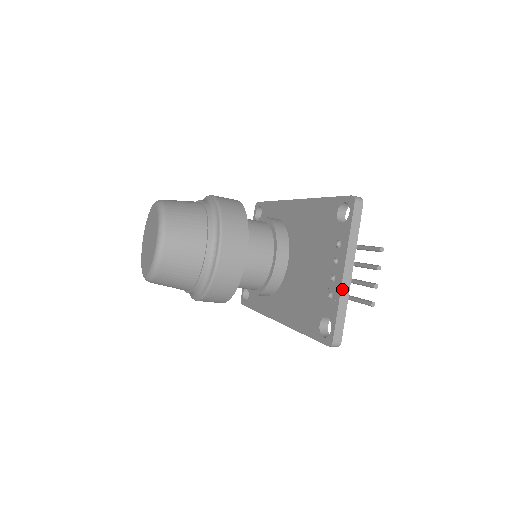
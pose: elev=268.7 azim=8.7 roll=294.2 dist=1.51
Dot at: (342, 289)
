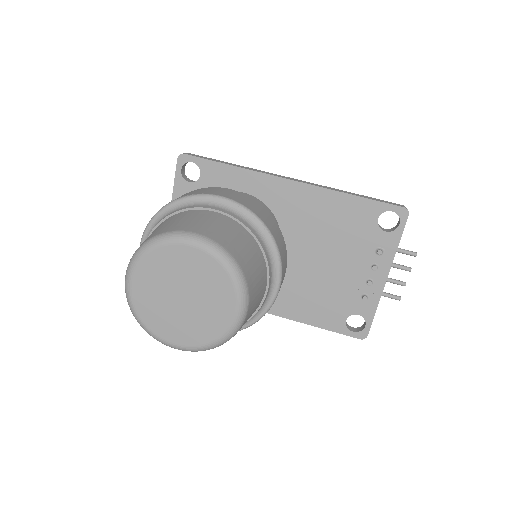
Dot at: occluded
